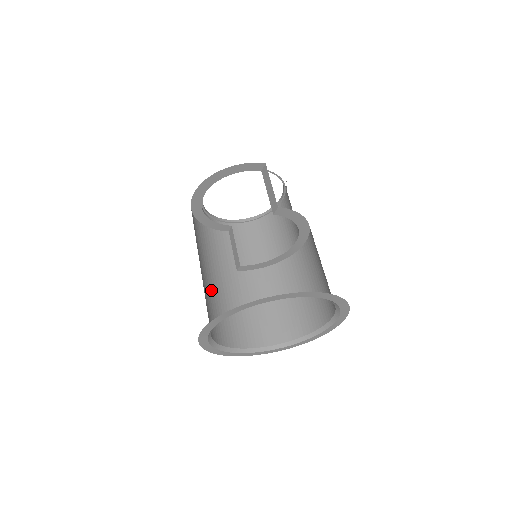
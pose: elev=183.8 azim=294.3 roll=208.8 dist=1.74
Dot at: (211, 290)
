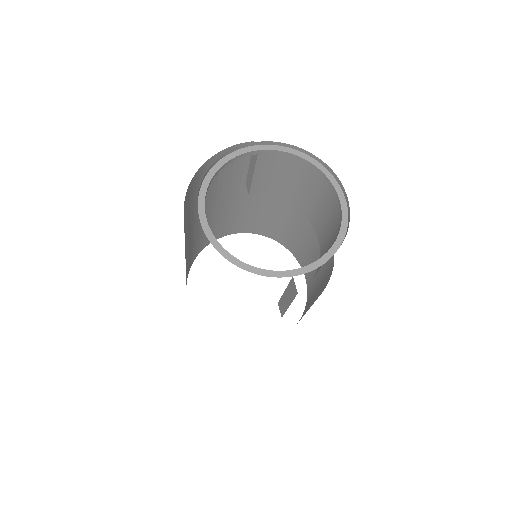
Dot at: occluded
